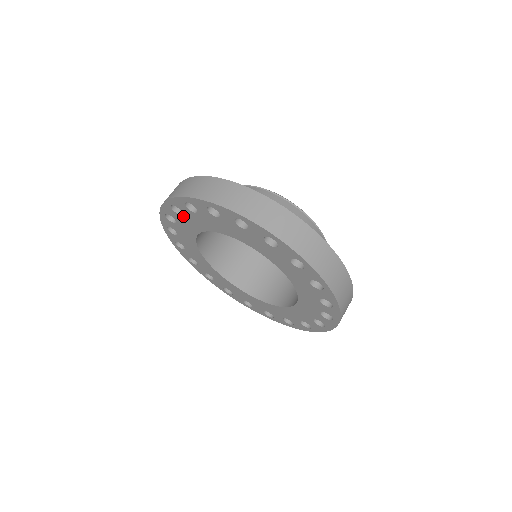
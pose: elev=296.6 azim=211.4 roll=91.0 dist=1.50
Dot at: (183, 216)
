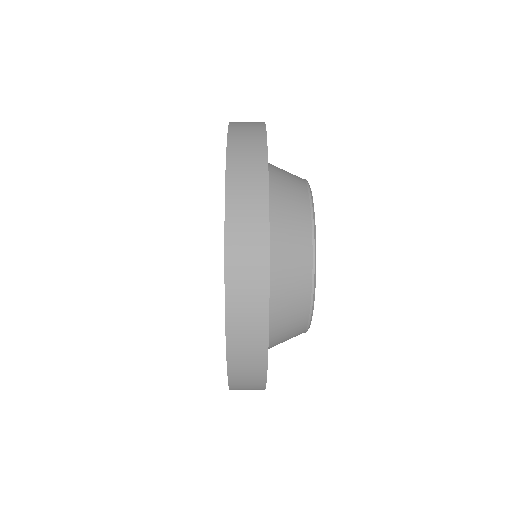
Dot at: occluded
